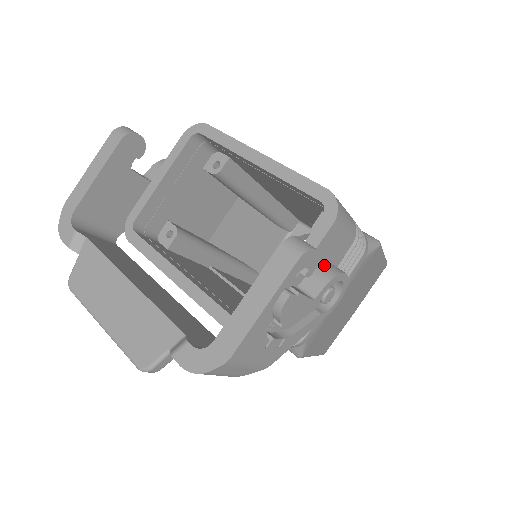
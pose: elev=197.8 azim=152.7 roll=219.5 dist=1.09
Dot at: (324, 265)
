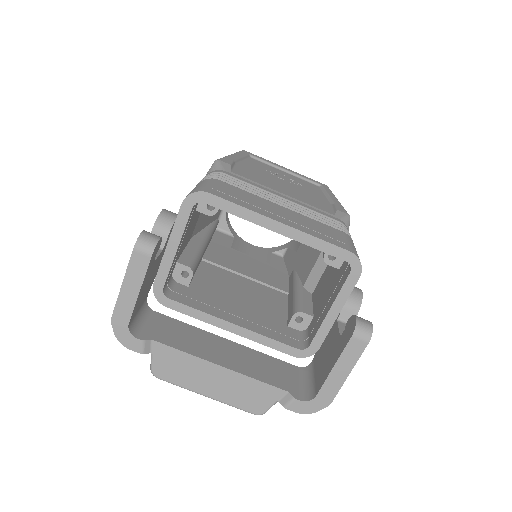
Dot at: (350, 296)
